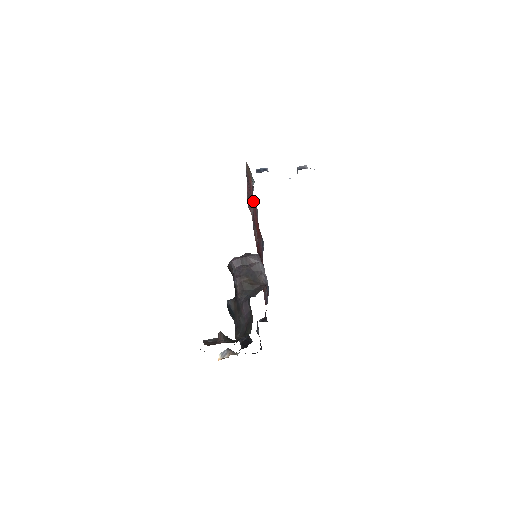
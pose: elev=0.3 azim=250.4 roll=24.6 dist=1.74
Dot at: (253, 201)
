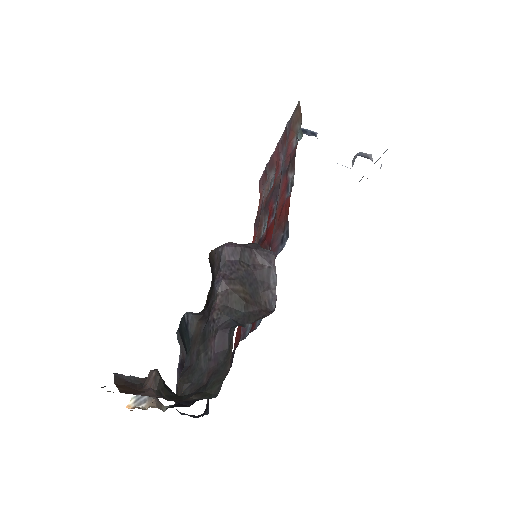
Dot at: (286, 167)
